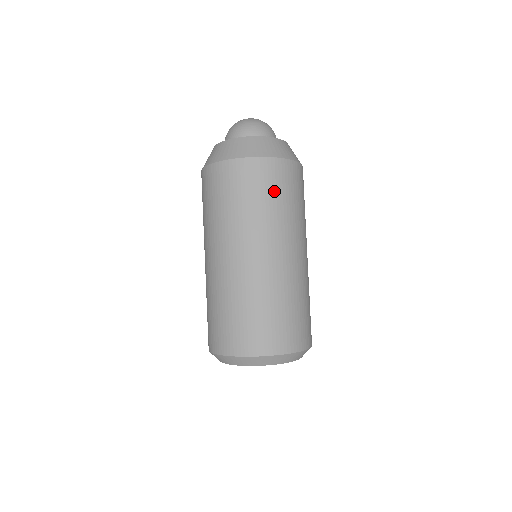
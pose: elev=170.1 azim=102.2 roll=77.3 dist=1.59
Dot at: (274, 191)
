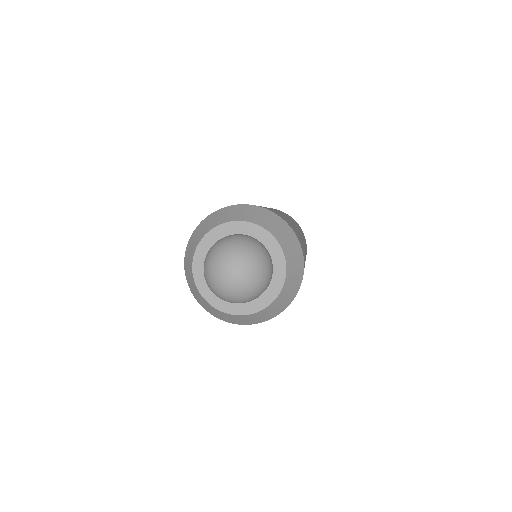
Dot at: occluded
